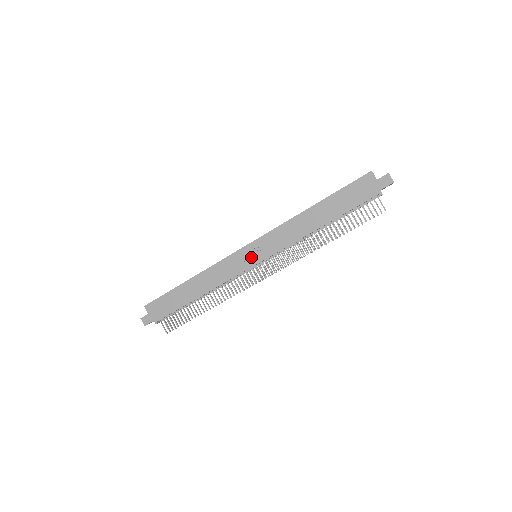
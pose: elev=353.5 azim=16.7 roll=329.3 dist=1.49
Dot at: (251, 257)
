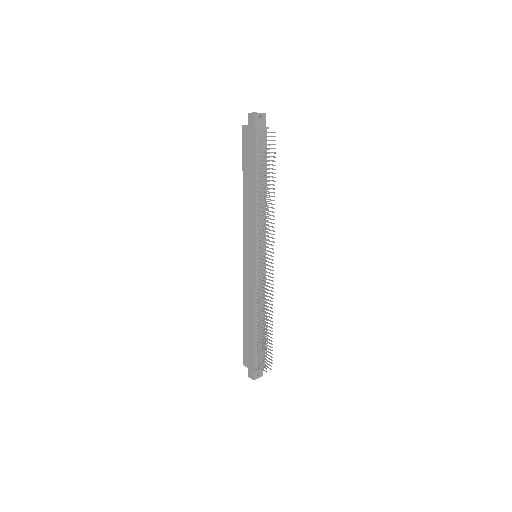
Dot at: (250, 259)
